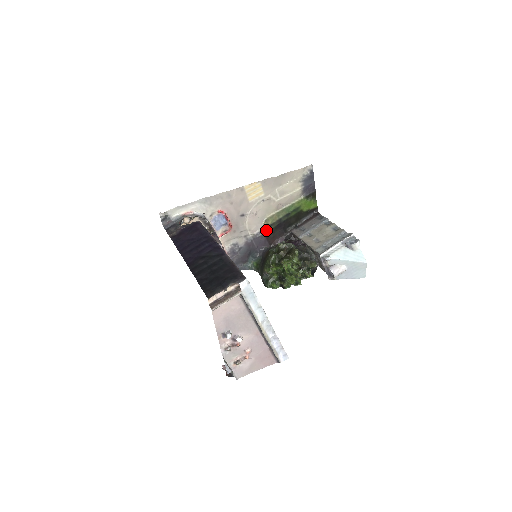
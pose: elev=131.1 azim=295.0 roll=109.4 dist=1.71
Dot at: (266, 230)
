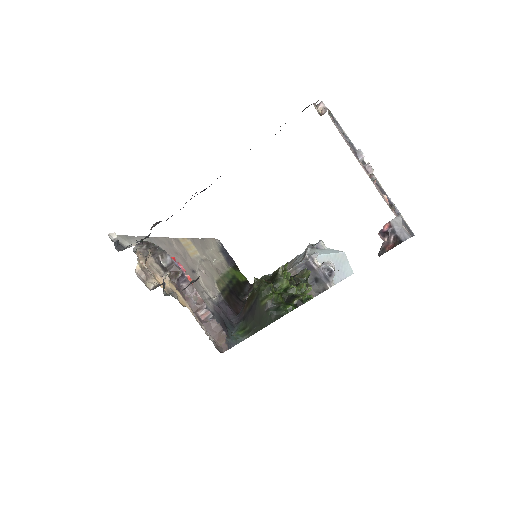
Dot at: (223, 295)
